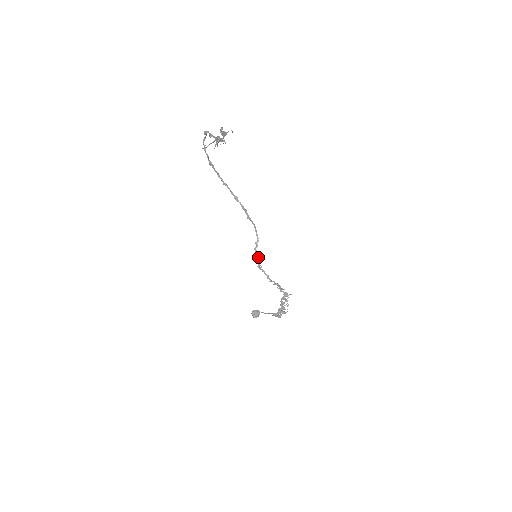
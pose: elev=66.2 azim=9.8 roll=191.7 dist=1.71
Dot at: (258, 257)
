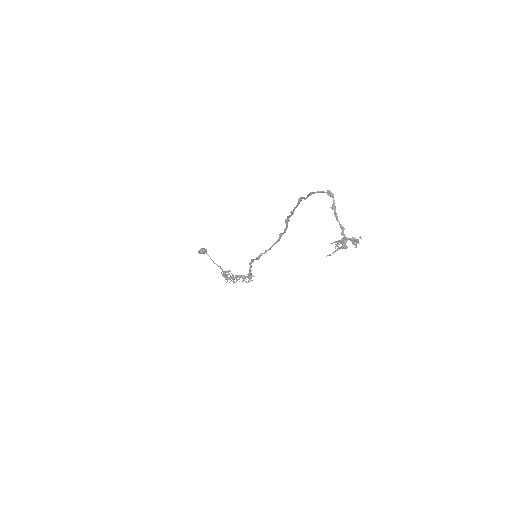
Dot at: occluded
